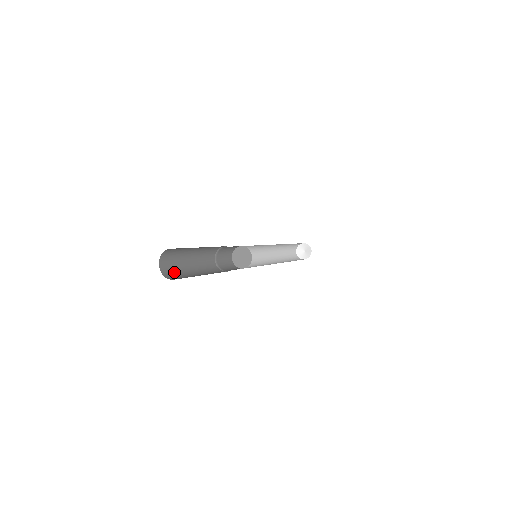
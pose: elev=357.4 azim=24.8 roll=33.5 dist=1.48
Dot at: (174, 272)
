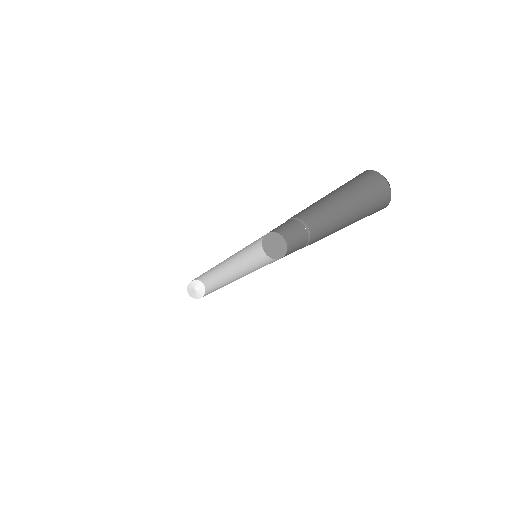
Dot at: occluded
